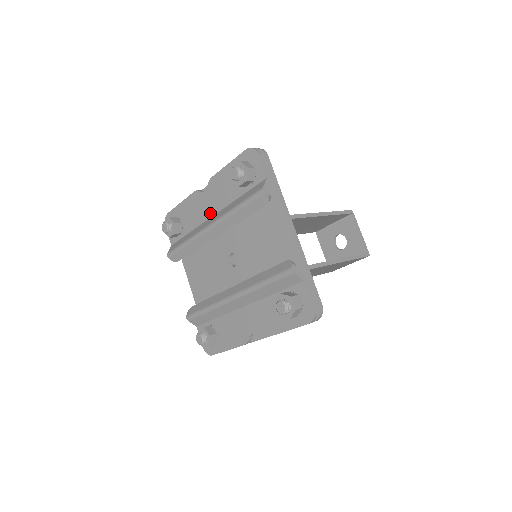
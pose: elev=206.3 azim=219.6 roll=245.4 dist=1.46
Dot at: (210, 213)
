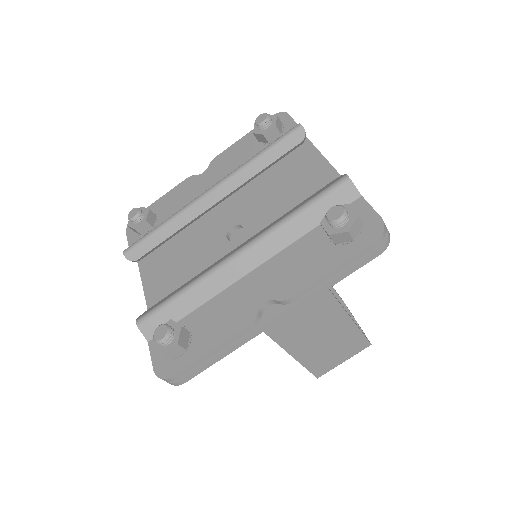
Dot at: occluded
